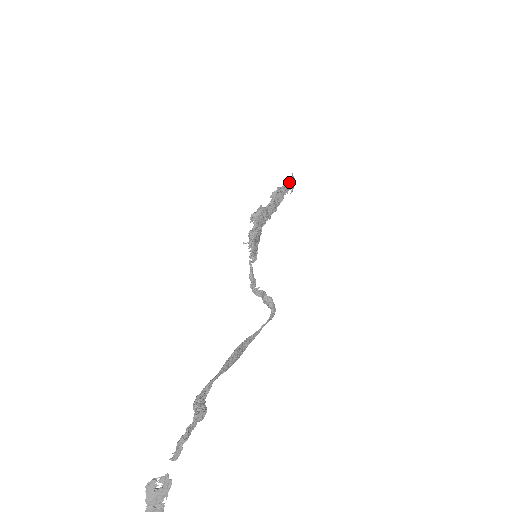
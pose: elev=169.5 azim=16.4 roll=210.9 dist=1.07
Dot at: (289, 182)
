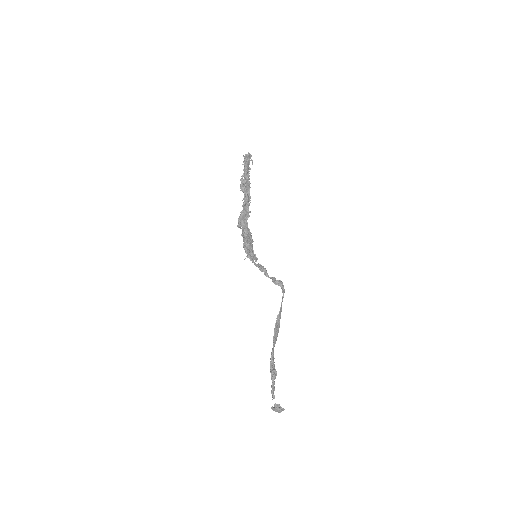
Dot at: (245, 164)
